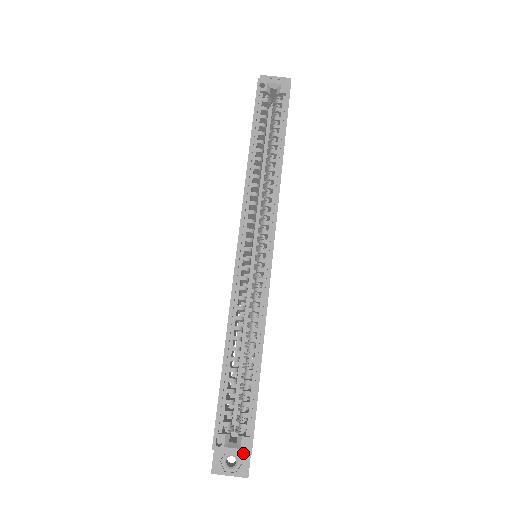
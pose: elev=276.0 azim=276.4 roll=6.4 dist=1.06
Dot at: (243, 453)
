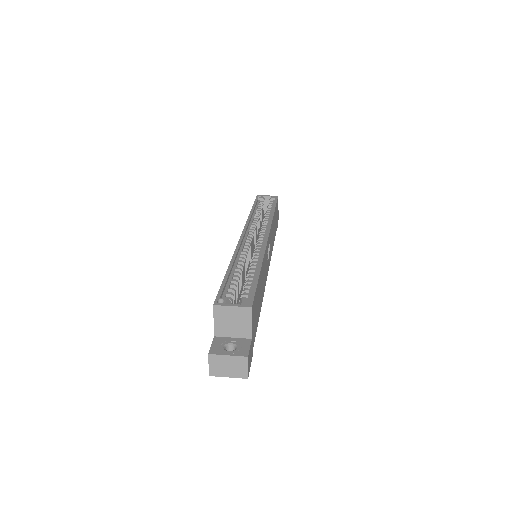
Dot at: (243, 306)
